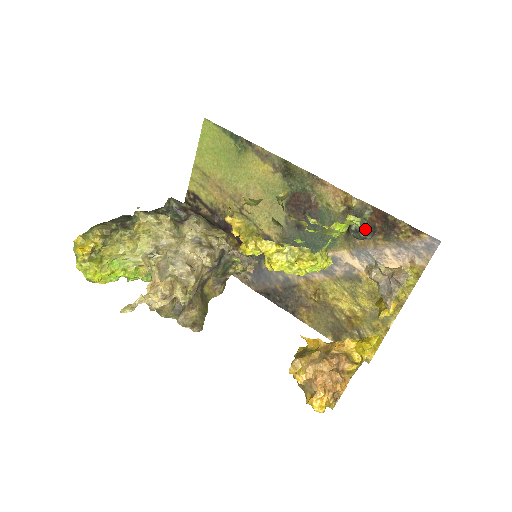
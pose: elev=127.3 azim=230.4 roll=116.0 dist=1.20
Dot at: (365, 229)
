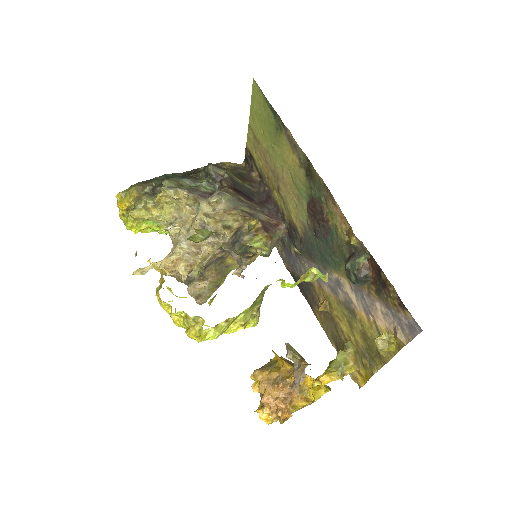
Dot at: (355, 275)
